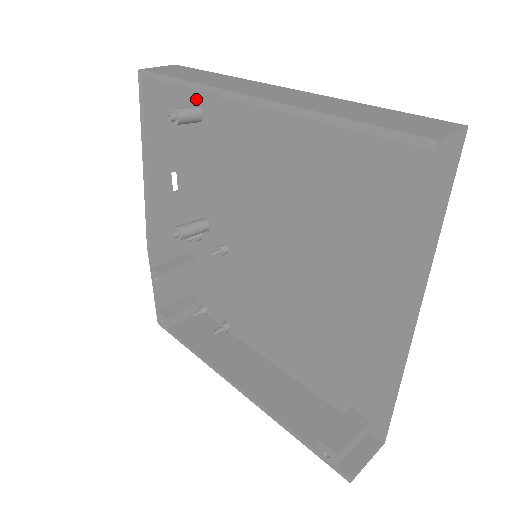
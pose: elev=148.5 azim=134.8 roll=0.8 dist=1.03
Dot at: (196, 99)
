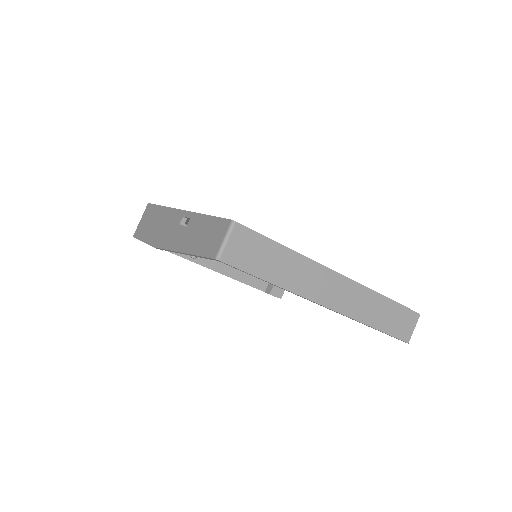
Dot at: occluded
